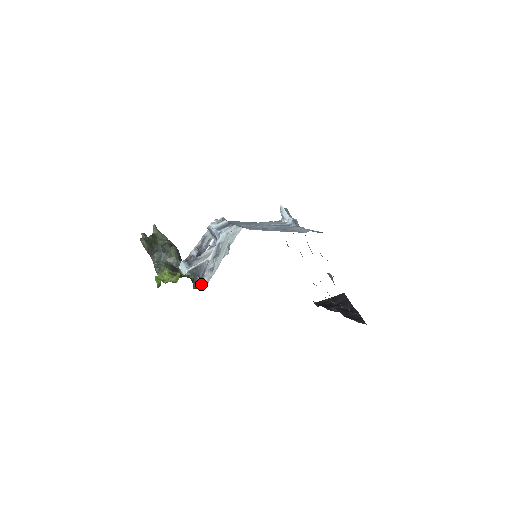
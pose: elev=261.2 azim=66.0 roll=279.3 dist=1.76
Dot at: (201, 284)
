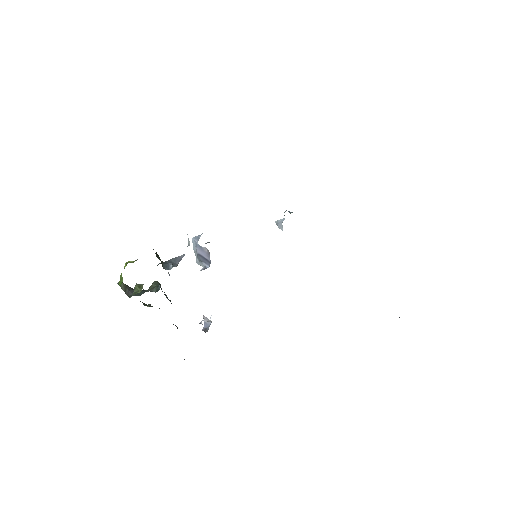
Dot at: occluded
